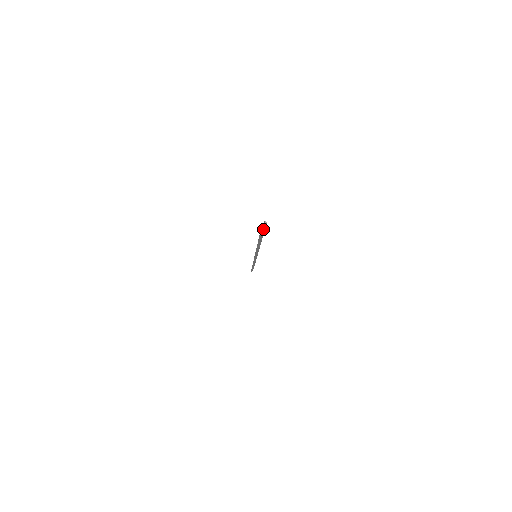
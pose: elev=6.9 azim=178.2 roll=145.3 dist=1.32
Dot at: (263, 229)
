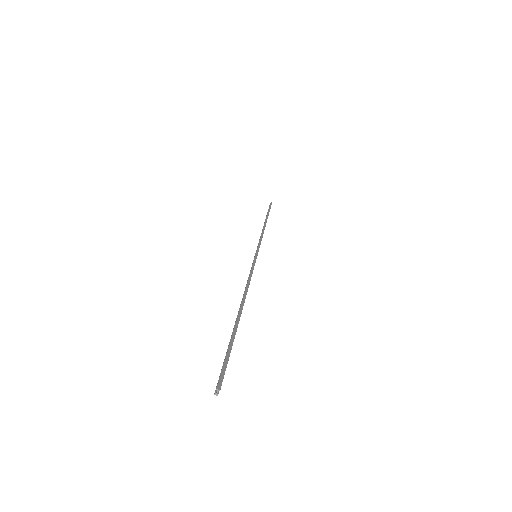
Dot at: (222, 379)
